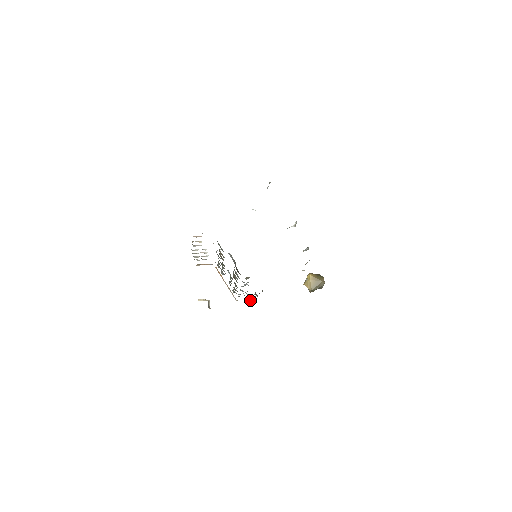
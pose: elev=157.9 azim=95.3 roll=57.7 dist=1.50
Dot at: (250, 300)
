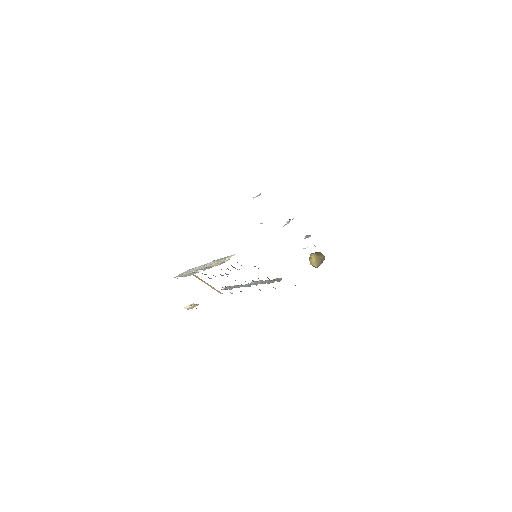
Dot at: occluded
